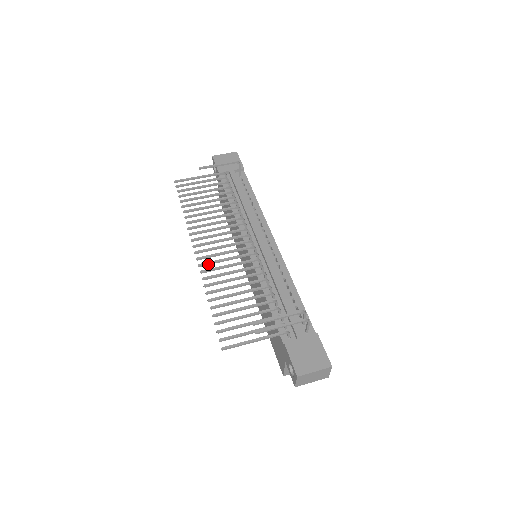
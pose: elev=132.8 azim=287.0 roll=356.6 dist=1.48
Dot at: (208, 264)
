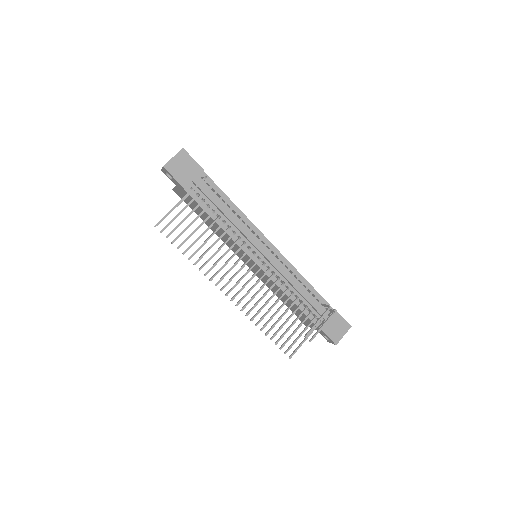
Dot at: occluded
